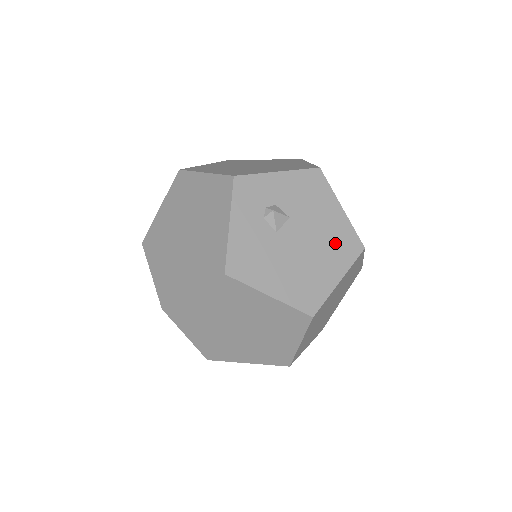
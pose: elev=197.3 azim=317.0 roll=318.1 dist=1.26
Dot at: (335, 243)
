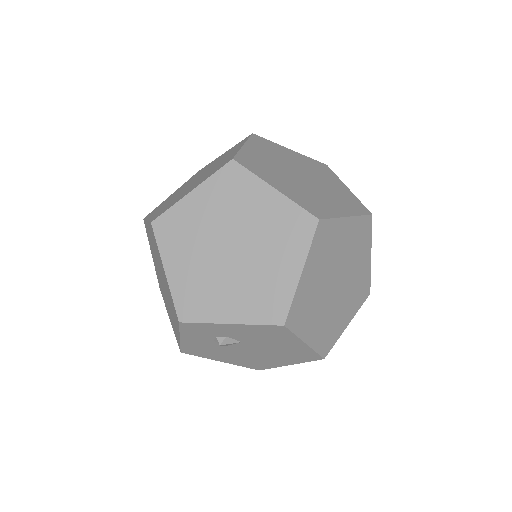
Dot at: (290, 354)
